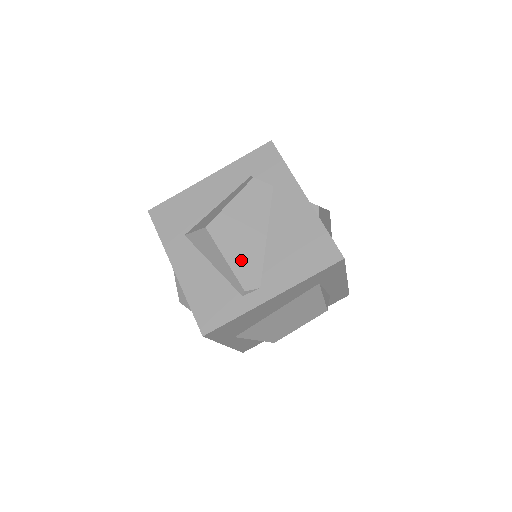
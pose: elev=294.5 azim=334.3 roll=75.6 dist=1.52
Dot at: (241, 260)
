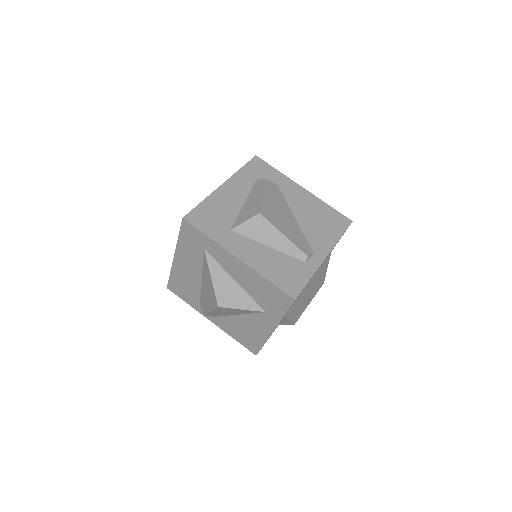
Dot at: (293, 235)
